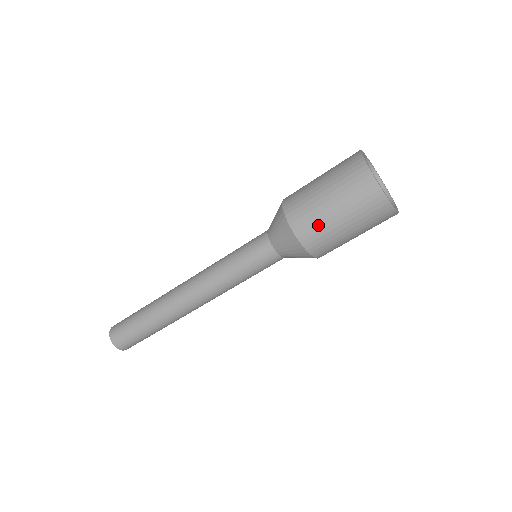
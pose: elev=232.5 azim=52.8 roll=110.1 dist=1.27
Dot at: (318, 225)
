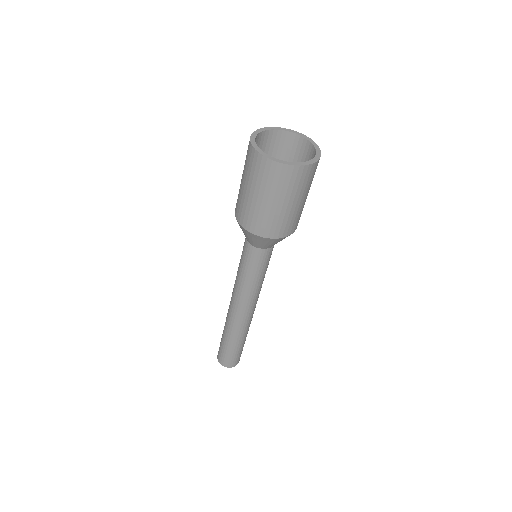
Dot at: (291, 220)
